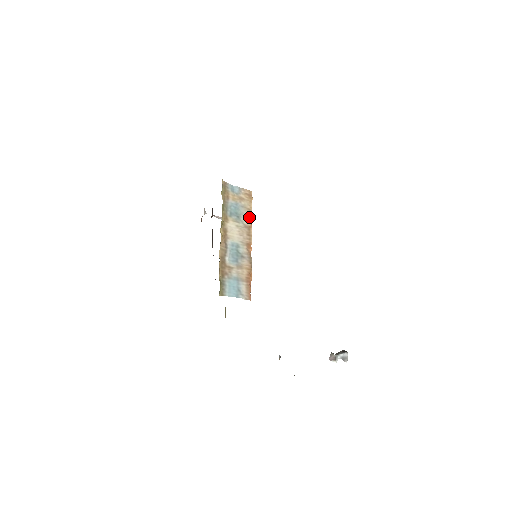
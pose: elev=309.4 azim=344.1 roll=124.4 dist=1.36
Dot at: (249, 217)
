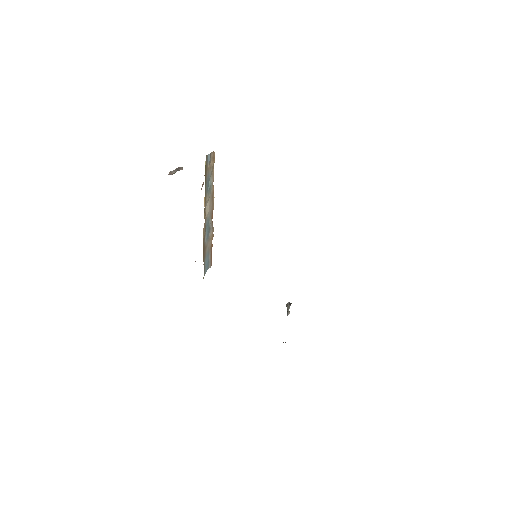
Dot at: occluded
